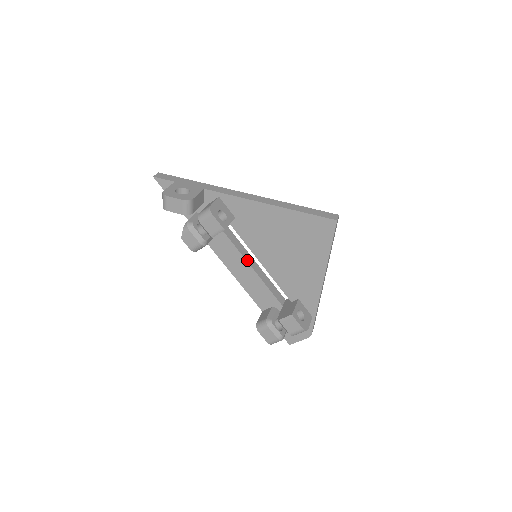
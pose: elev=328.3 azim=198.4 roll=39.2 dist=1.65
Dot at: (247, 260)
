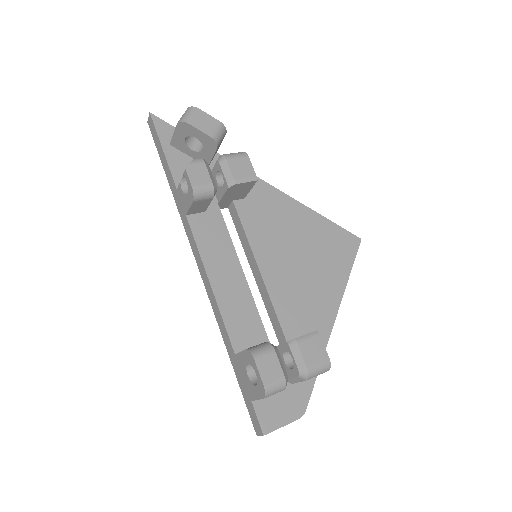
Dot at: (238, 261)
